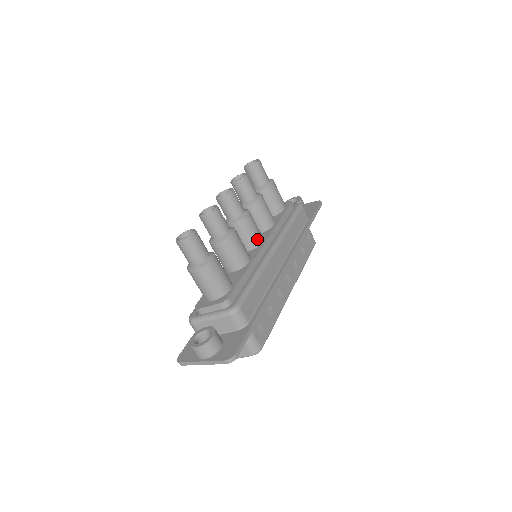
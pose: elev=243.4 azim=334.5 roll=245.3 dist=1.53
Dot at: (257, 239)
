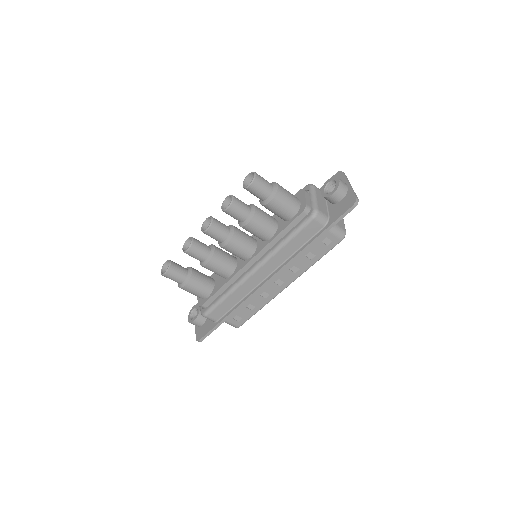
Dot at: (243, 257)
